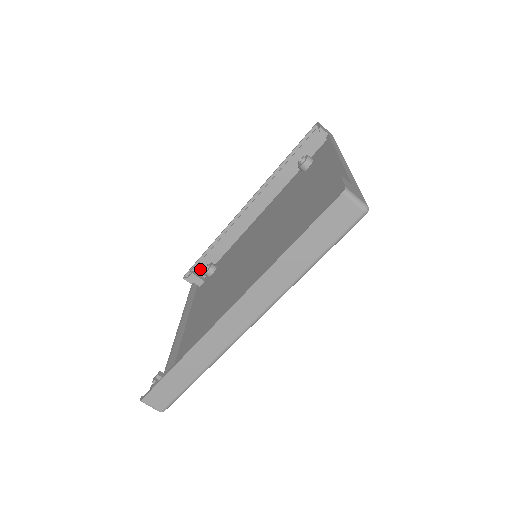
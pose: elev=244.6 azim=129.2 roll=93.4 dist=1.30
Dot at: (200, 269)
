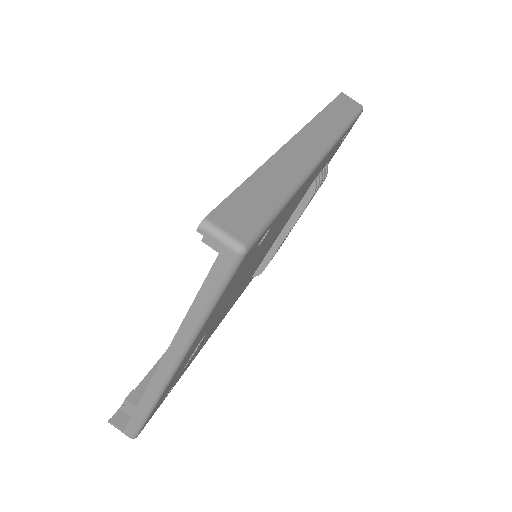
Dot at: occluded
